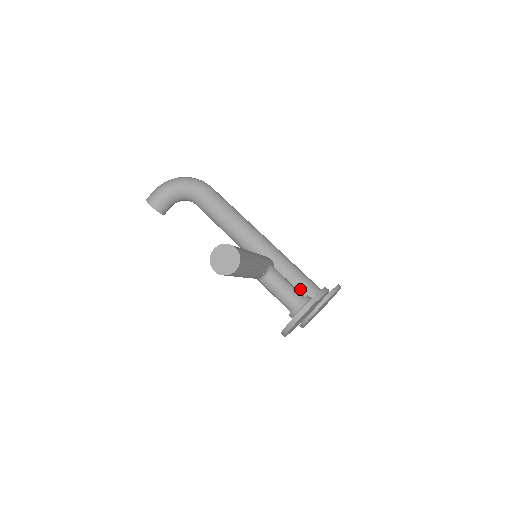
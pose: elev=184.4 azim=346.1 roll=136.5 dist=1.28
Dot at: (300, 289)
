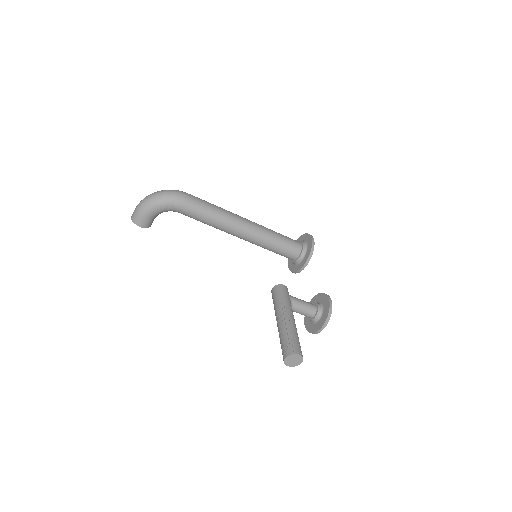
Dot at: (287, 253)
